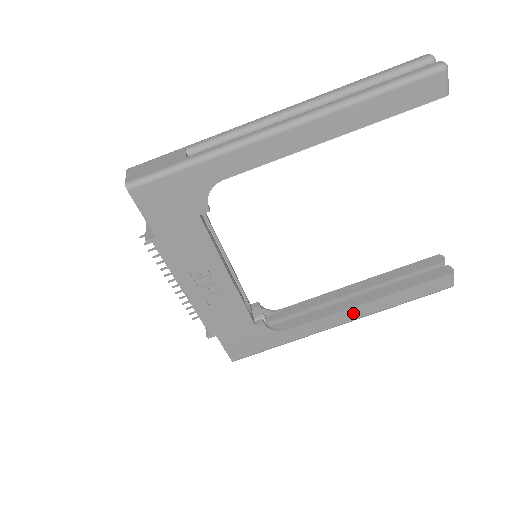
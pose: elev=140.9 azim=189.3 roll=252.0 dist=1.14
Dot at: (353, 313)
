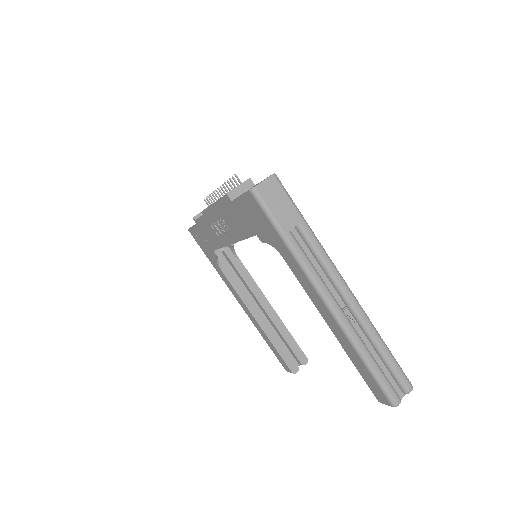
Dot at: (248, 312)
